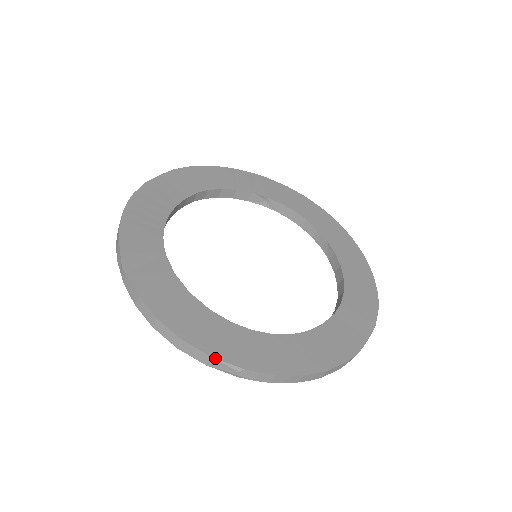
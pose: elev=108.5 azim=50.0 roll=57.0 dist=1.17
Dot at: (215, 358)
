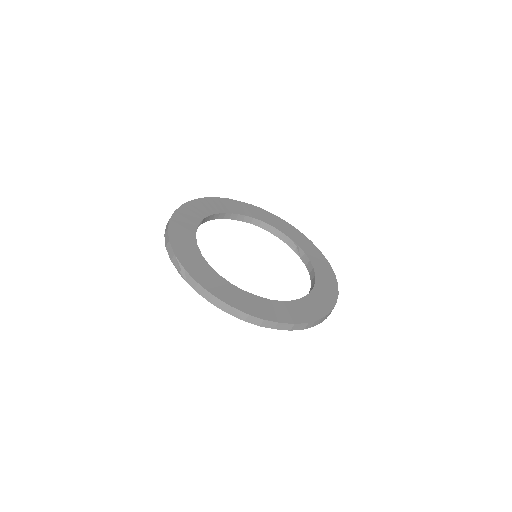
Dot at: (176, 256)
